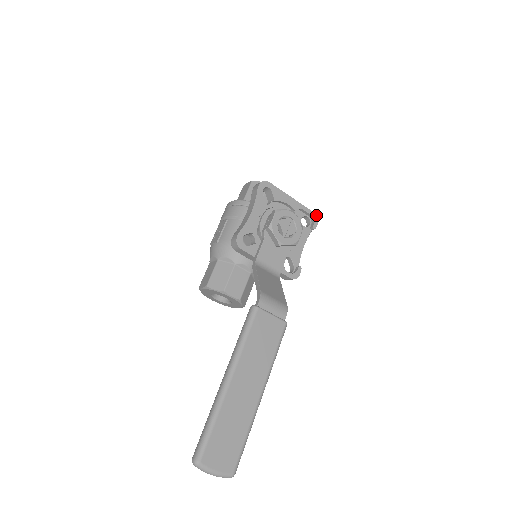
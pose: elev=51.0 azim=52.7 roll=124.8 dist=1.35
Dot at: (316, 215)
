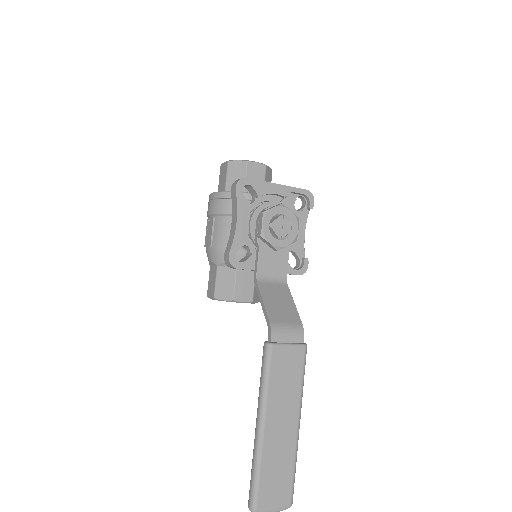
Dot at: (310, 192)
